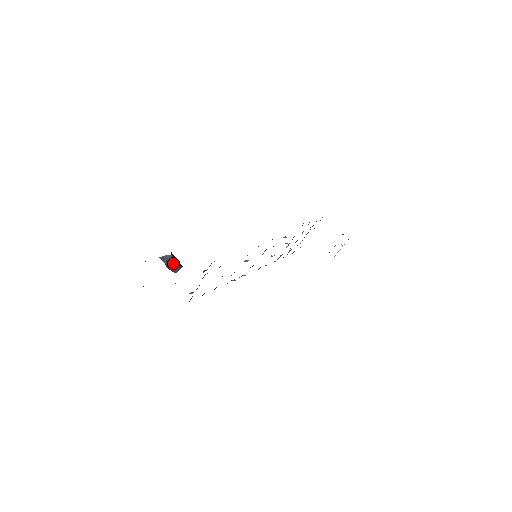
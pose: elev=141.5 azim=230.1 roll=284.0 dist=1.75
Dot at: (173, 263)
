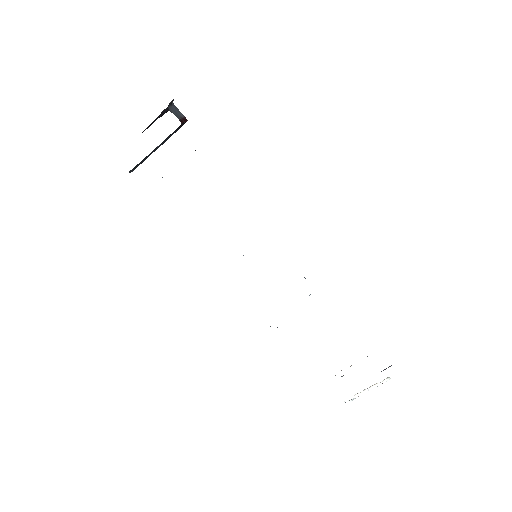
Dot at: (178, 114)
